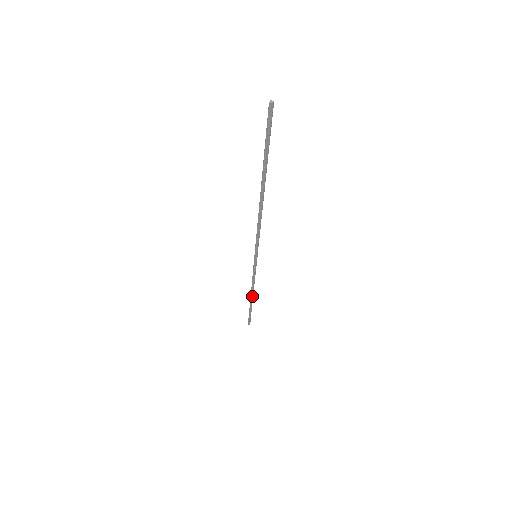
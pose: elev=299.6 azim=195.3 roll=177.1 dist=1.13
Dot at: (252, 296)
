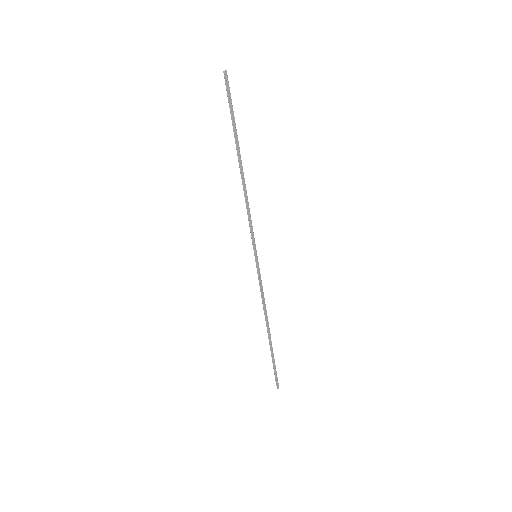
Dot at: (268, 327)
